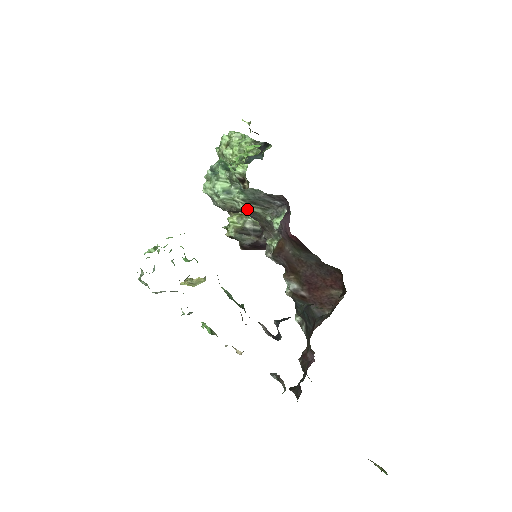
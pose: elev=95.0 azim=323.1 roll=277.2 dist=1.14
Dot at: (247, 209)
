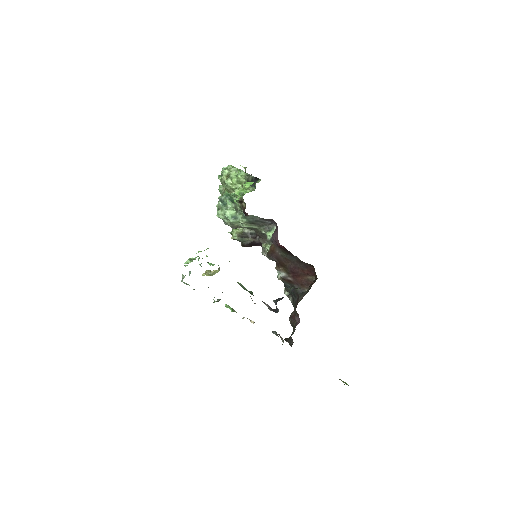
Dot at: (248, 227)
